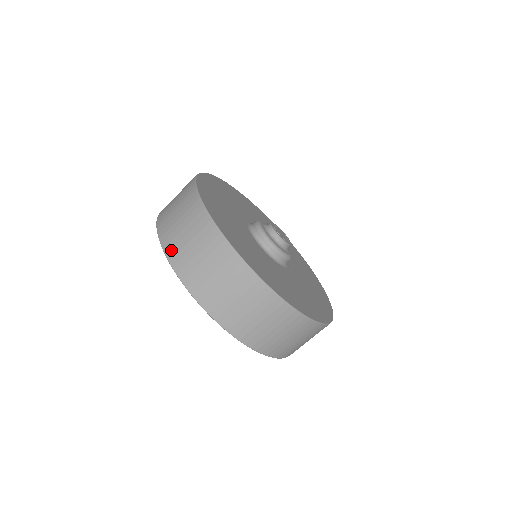
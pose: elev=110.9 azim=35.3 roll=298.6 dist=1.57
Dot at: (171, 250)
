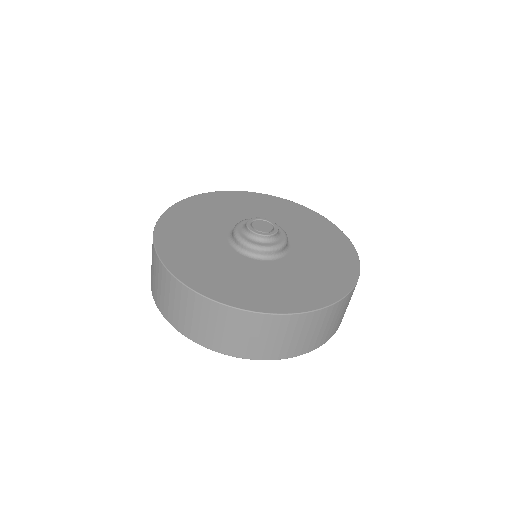
Dot at: (221, 348)
